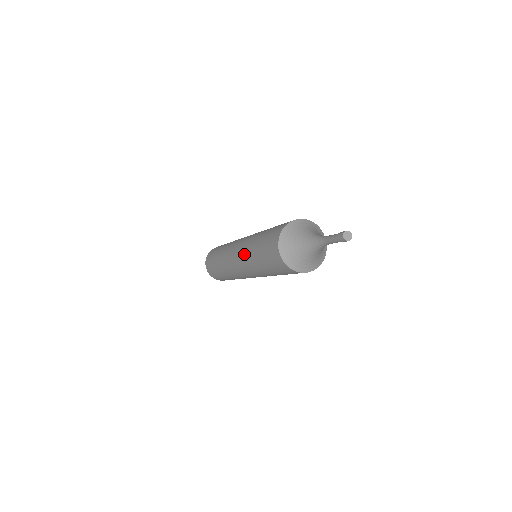
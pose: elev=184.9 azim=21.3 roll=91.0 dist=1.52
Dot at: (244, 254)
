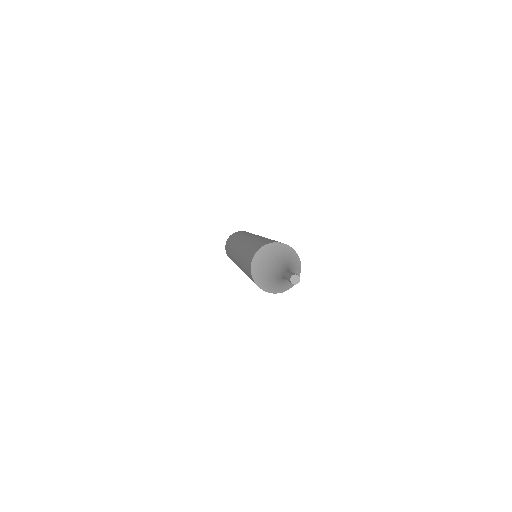
Dot at: (246, 242)
